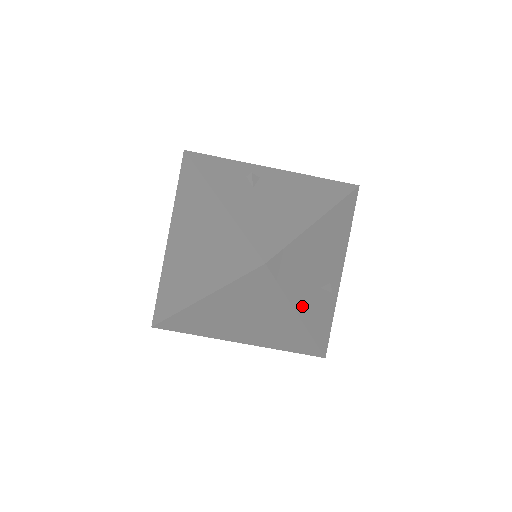
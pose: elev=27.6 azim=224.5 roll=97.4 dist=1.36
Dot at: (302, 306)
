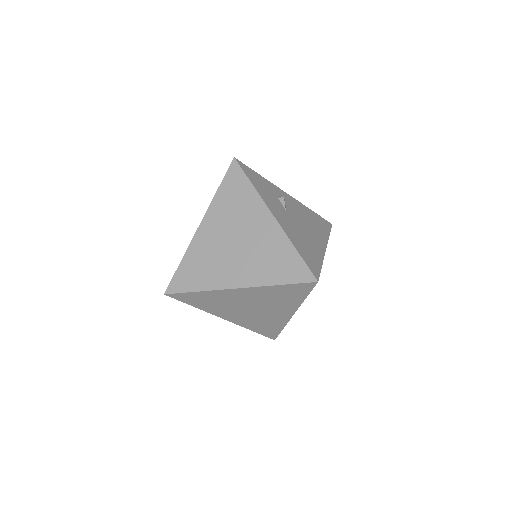
Dot at: occluded
